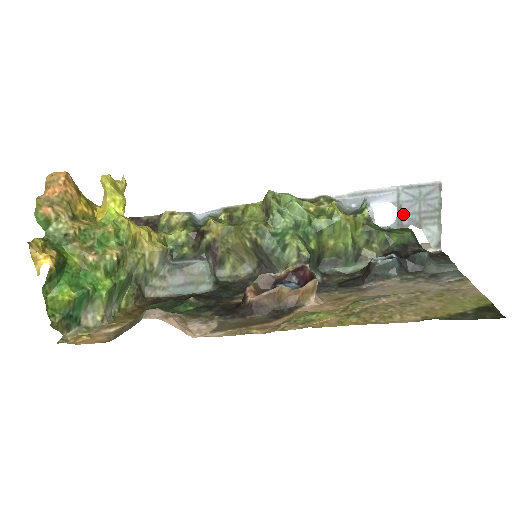
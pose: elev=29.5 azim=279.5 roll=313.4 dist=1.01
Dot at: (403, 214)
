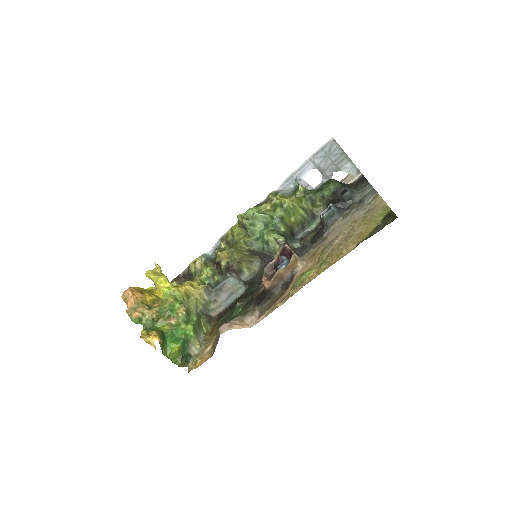
Dot at: (324, 170)
